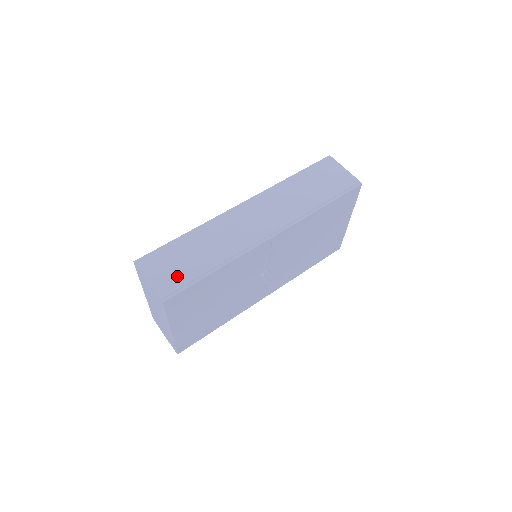
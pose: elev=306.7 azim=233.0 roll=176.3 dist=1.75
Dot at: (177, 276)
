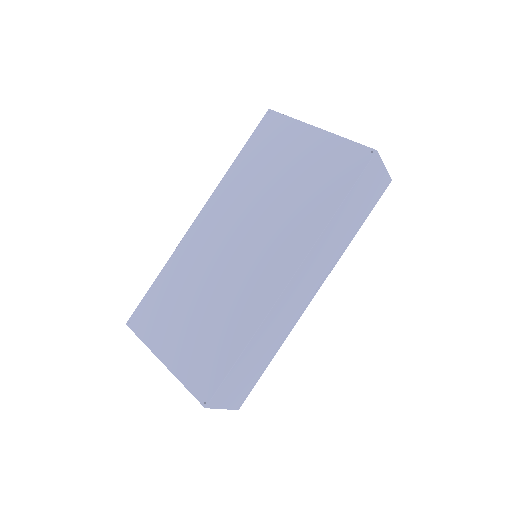
Dot at: (245, 386)
